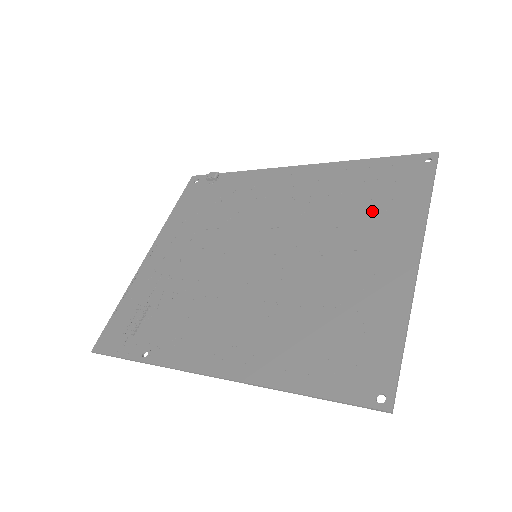
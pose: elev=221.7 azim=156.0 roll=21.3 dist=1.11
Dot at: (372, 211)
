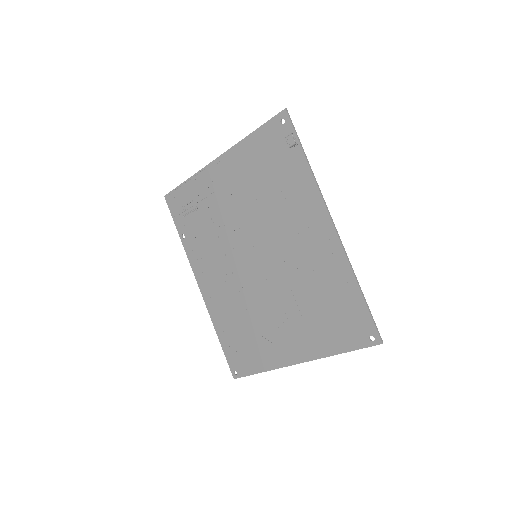
Dot at: (316, 319)
